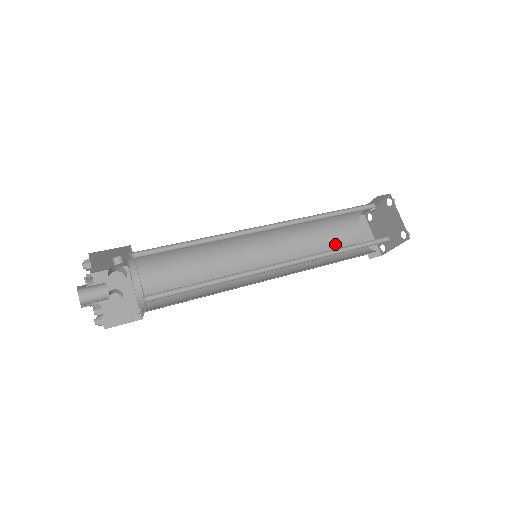
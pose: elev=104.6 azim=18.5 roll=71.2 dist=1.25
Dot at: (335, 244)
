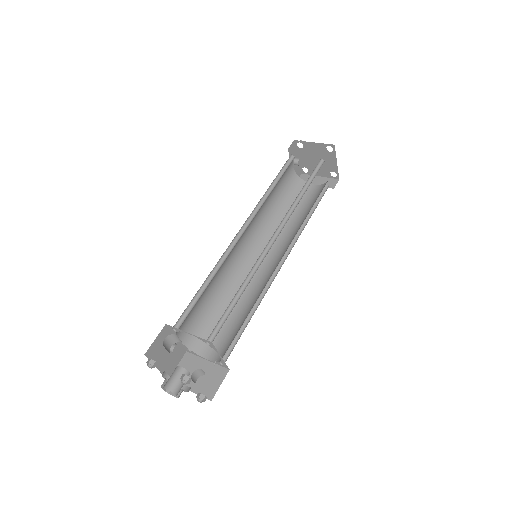
Dot at: (302, 205)
